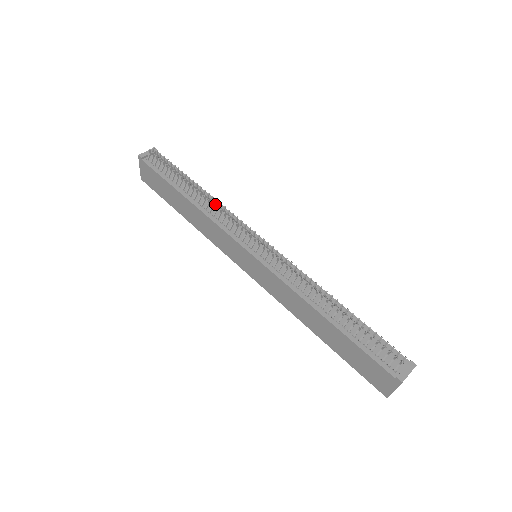
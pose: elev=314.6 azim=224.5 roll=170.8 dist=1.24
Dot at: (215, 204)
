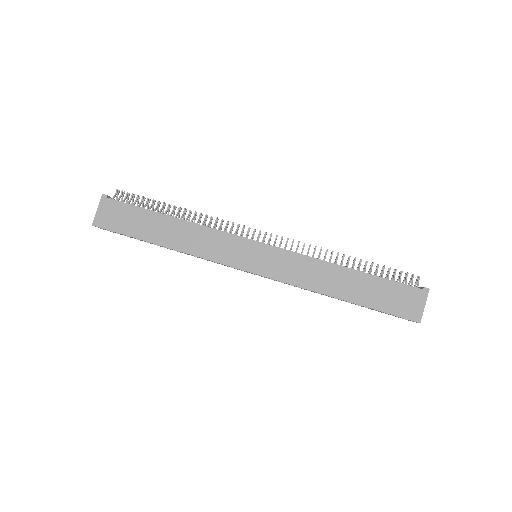
Dot at: (205, 220)
